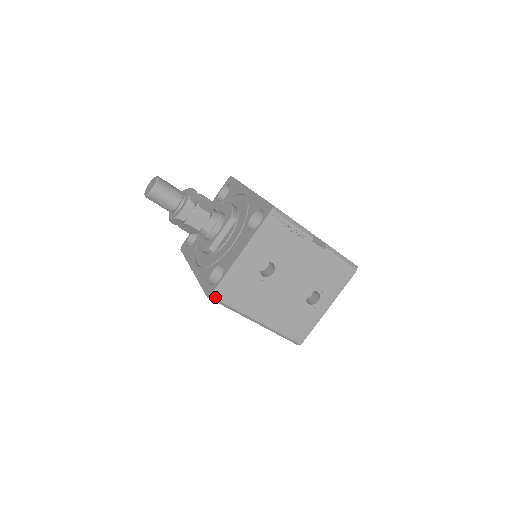
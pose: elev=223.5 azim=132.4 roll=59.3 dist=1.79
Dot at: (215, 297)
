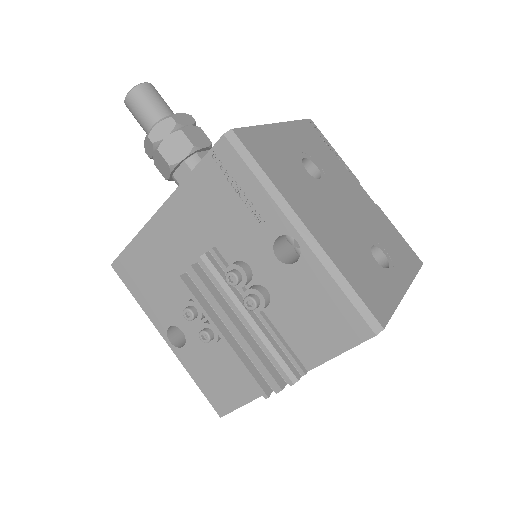
Dot at: (238, 137)
